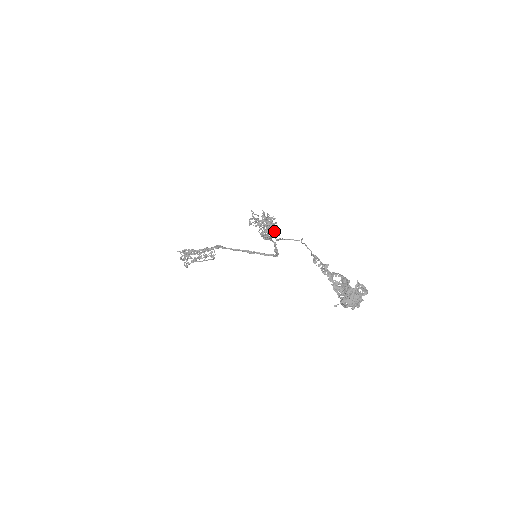
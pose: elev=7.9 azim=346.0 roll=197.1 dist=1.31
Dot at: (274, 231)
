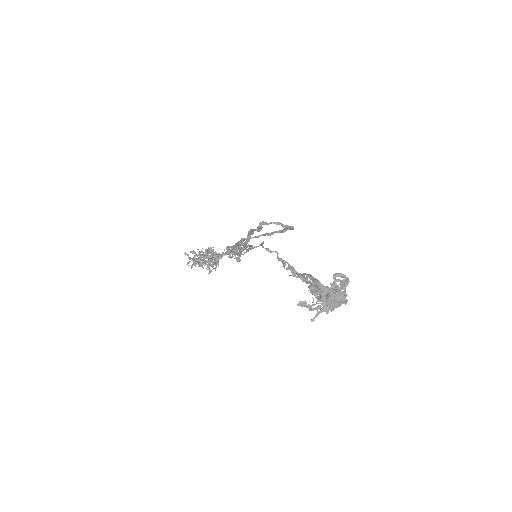
Dot at: occluded
